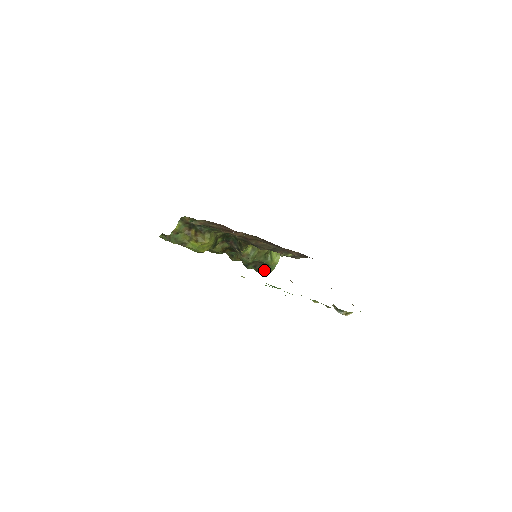
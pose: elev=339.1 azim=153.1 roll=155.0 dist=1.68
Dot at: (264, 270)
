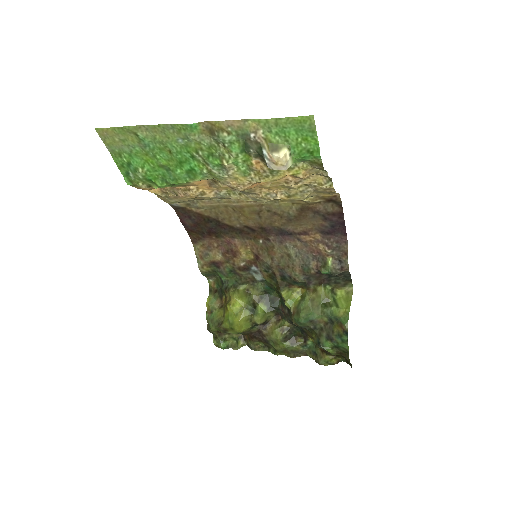
Dot at: (342, 336)
